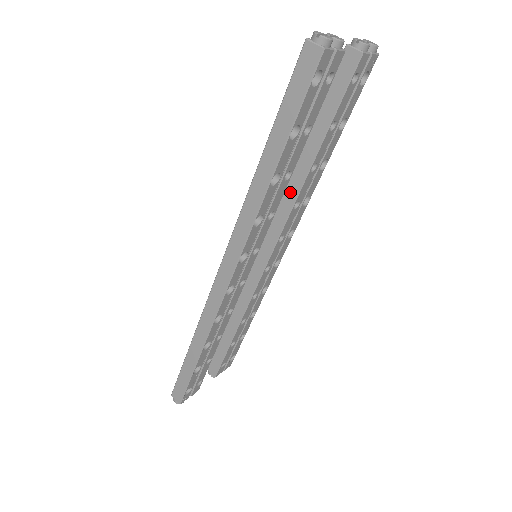
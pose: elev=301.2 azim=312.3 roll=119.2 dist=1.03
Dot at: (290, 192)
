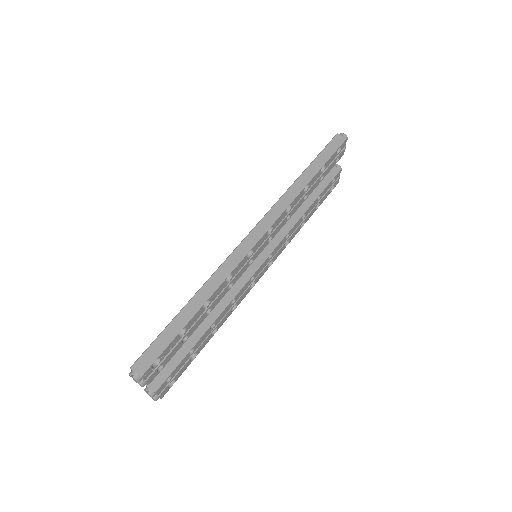
Dot at: (287, 225)
